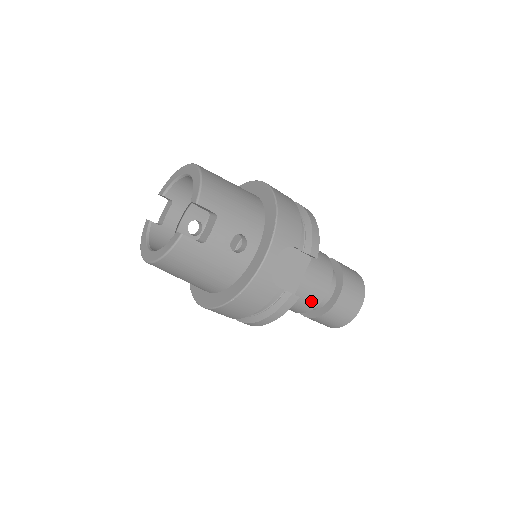
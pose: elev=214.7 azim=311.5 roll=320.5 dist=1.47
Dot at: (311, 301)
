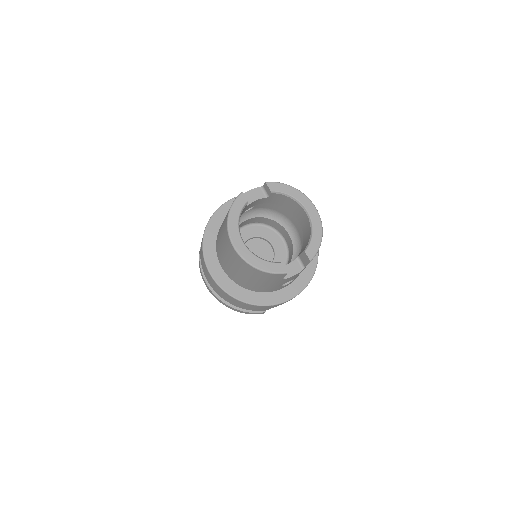
Dot at: occluded
